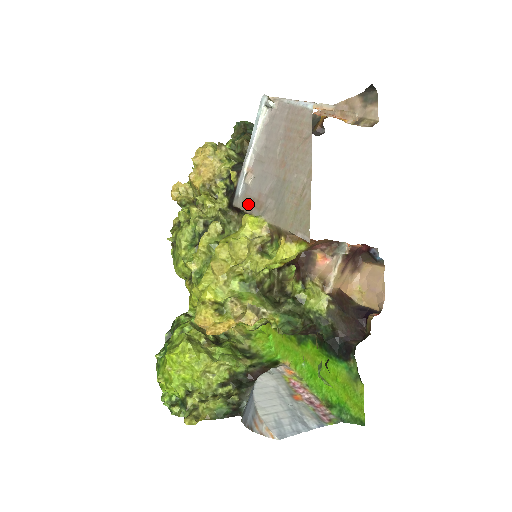
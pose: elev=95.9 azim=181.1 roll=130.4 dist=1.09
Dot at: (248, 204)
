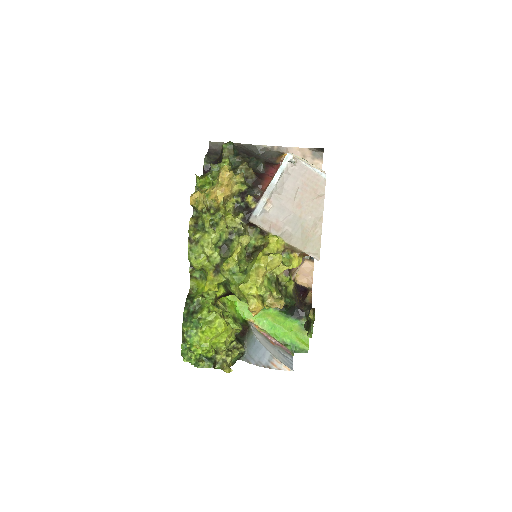
Dot at: (266, 225)
